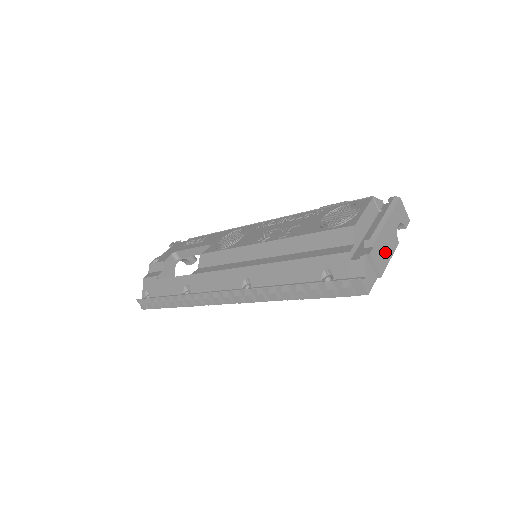
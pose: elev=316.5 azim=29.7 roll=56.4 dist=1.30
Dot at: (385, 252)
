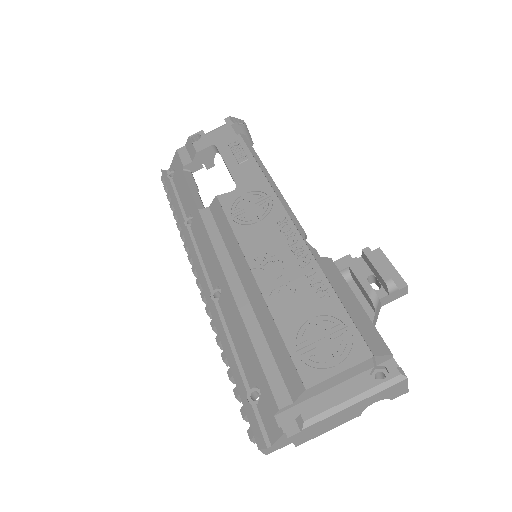
Dot at: (323, 429)
